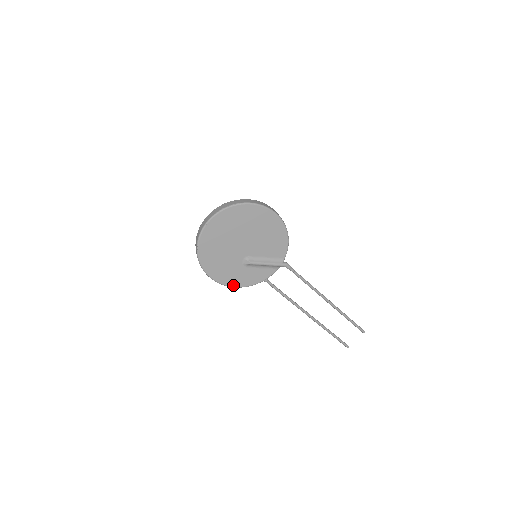
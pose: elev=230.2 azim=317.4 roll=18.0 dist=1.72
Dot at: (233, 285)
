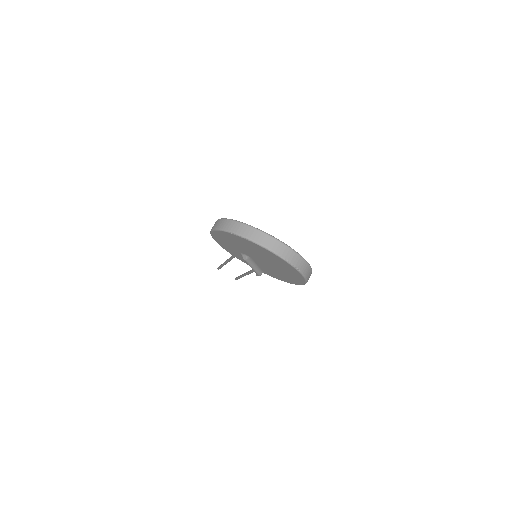
Dot at: (216, 241)
